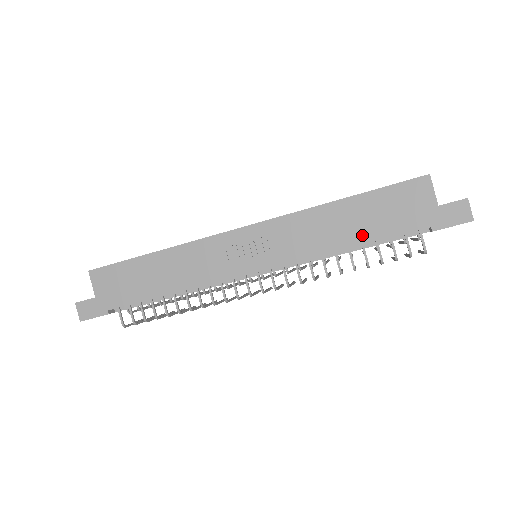
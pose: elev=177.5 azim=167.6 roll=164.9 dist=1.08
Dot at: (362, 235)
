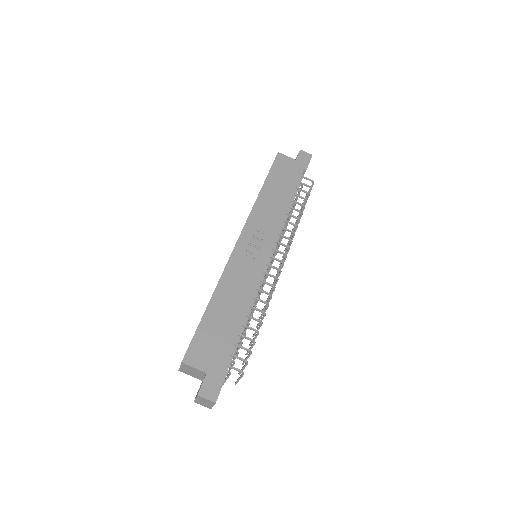
Dot at: (287, 194)
